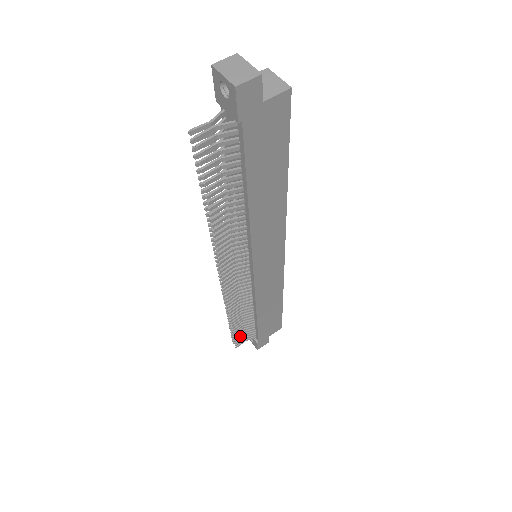
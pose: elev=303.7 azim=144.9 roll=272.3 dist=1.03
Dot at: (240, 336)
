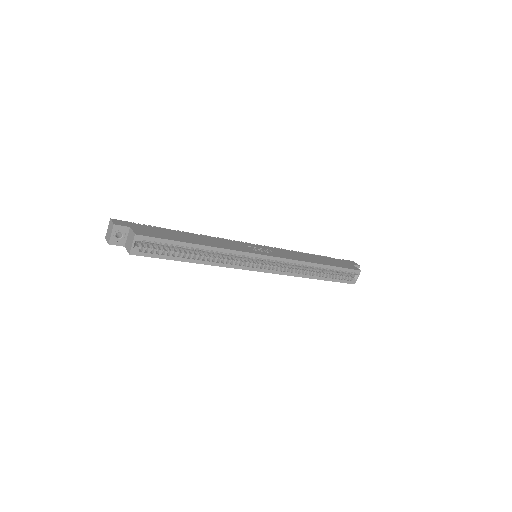
Dot at: occluded
